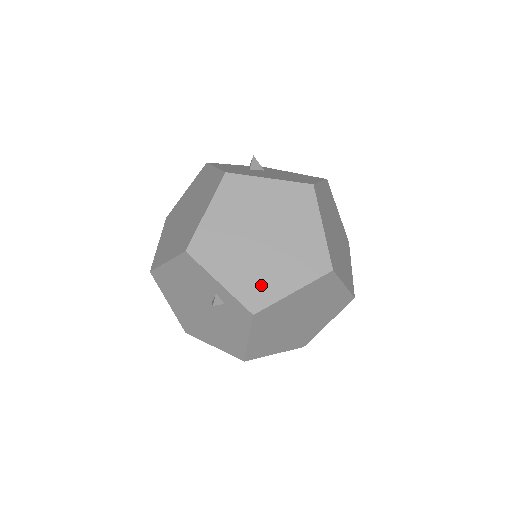
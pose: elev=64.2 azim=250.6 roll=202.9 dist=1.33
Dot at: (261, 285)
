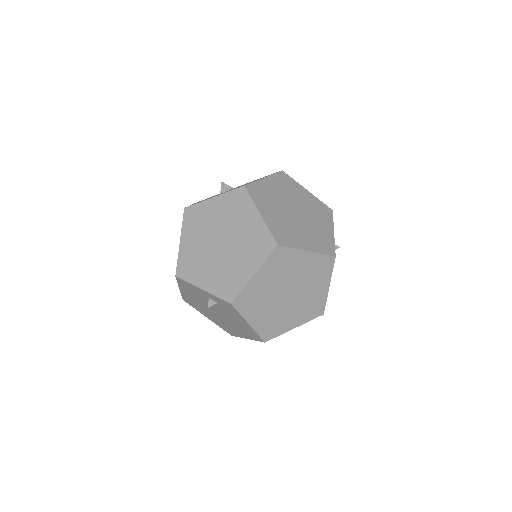
Dot at: (230, 279)
